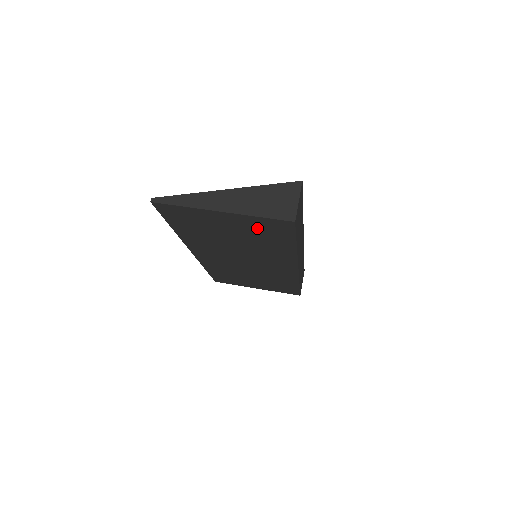
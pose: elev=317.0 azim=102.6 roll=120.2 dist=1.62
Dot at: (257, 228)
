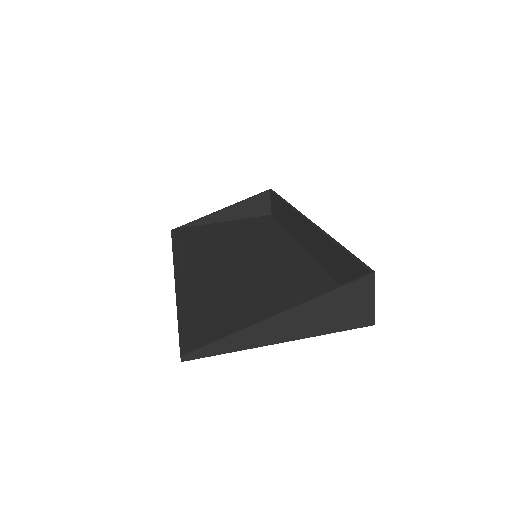
Dot at: occluded
